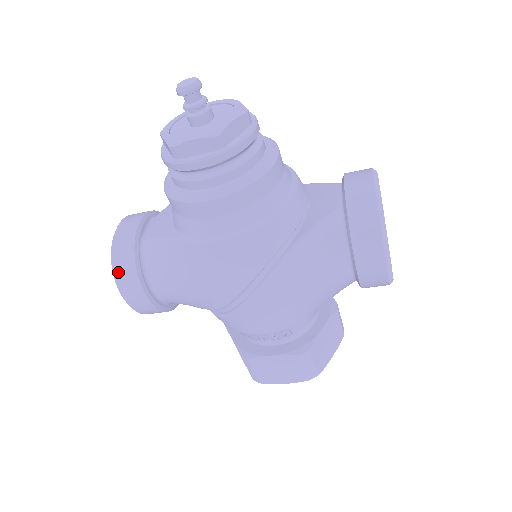
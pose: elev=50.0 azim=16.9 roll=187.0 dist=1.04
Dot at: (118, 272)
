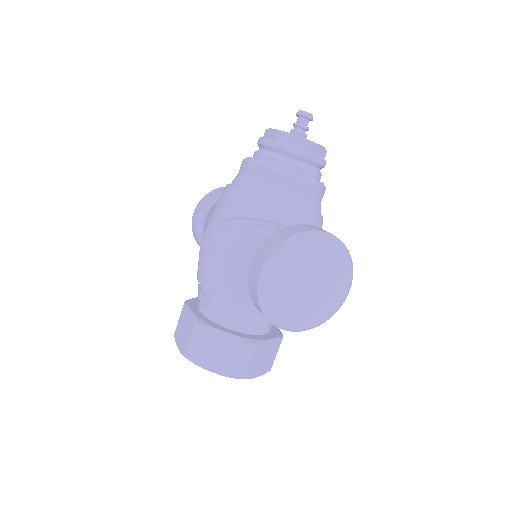
Dot at: (207, 195)
